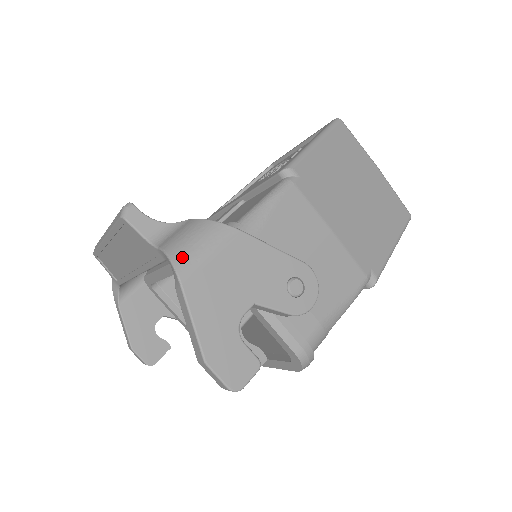
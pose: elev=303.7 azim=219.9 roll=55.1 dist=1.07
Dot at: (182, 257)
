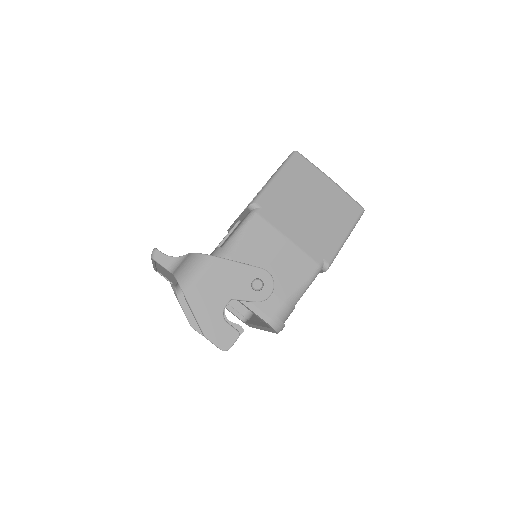
Dot at: (184, 279)
